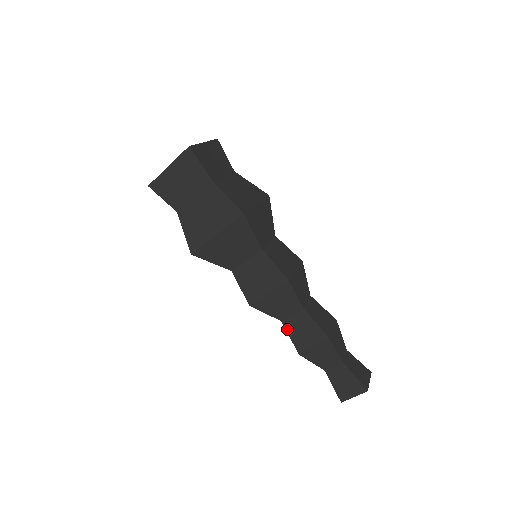
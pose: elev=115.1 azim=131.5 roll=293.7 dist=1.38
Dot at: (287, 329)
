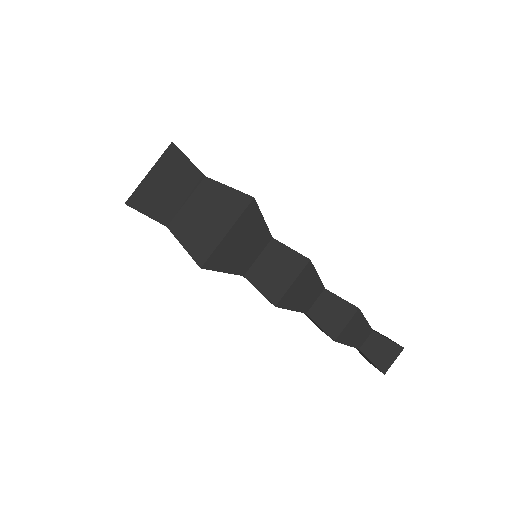
Dot at: (315, 319)
